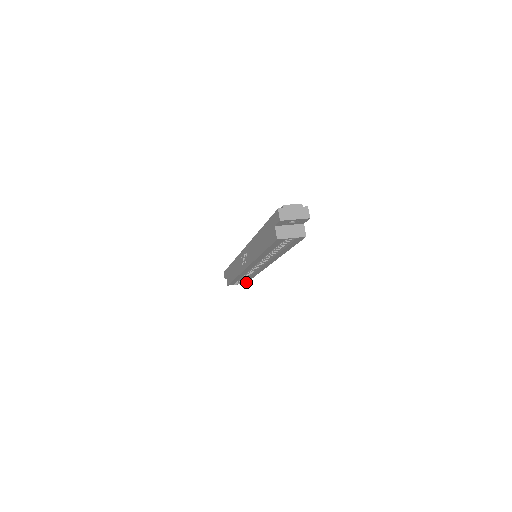
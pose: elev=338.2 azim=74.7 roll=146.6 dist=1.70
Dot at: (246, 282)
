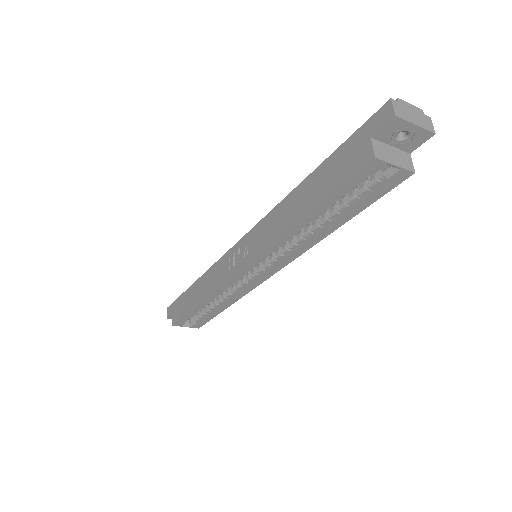
Dot at: (202, 324)
